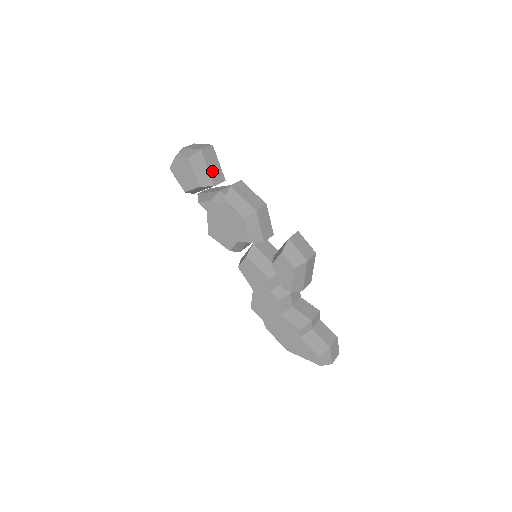
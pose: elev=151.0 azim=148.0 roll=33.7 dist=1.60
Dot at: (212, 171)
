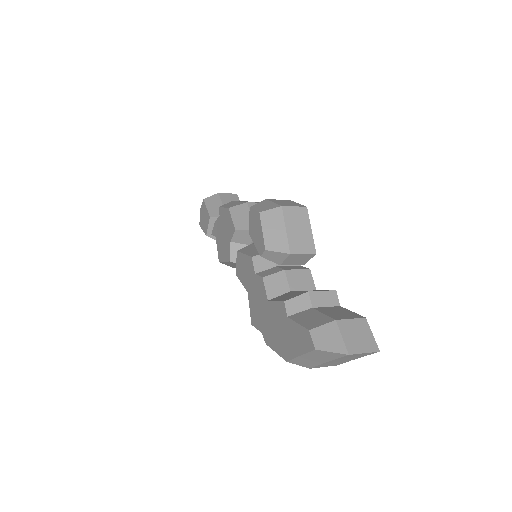
Dot at: occluded
